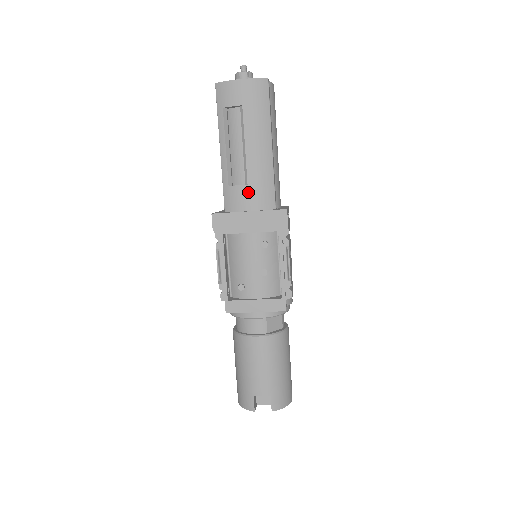
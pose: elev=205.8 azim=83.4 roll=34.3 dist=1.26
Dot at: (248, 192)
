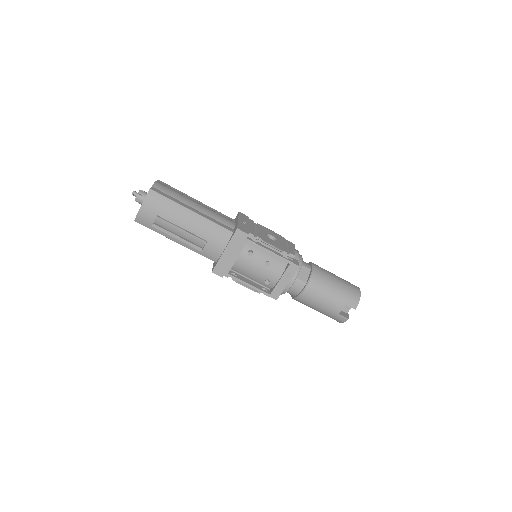
Dot at: (212, 244)
